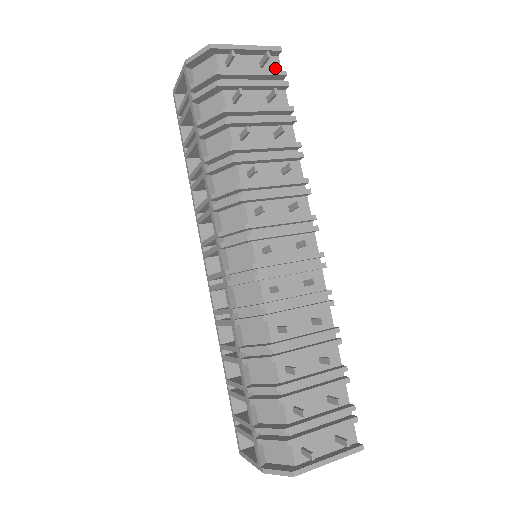
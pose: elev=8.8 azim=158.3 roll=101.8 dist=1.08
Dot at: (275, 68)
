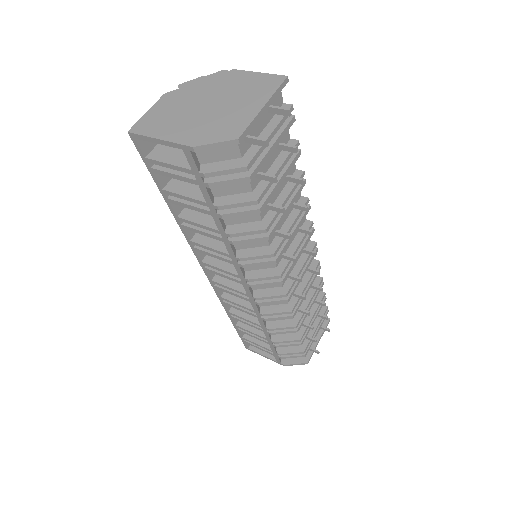
Dot at: (278, 100)
